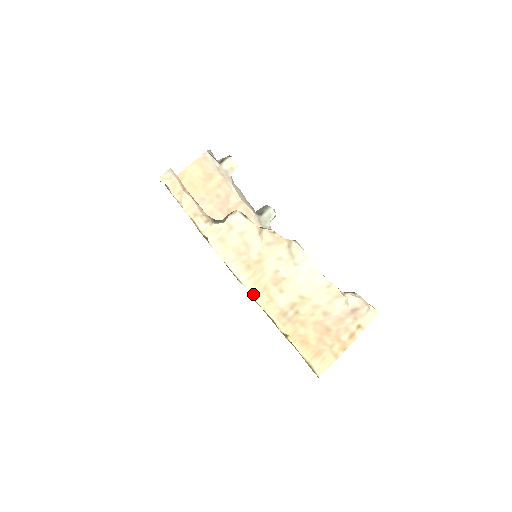
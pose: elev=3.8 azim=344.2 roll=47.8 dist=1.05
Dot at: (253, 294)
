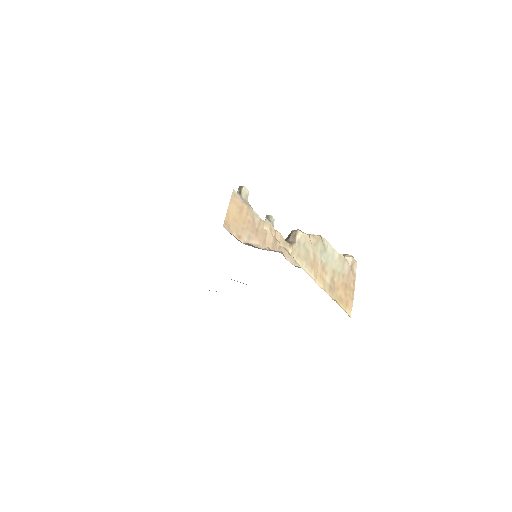
Dot at: (318, 283)
